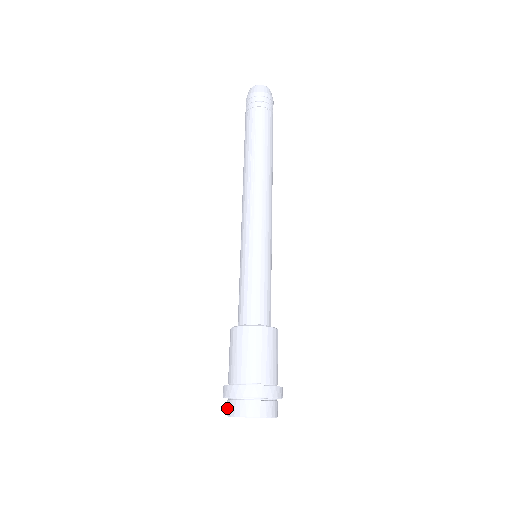
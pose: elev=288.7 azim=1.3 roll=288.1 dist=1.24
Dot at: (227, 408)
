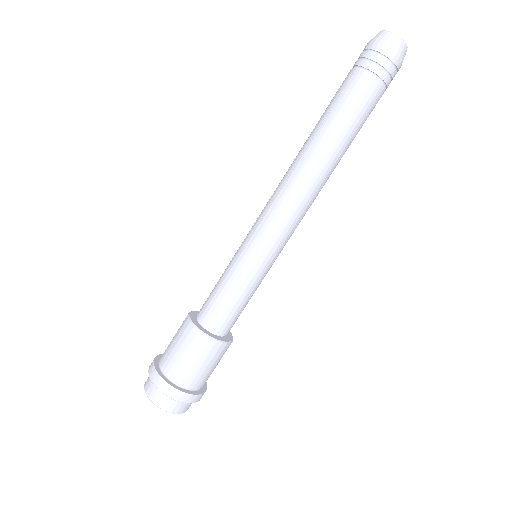
Dot at: occluded
